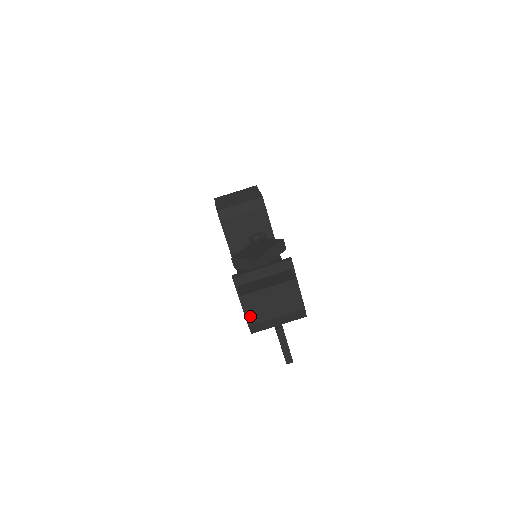
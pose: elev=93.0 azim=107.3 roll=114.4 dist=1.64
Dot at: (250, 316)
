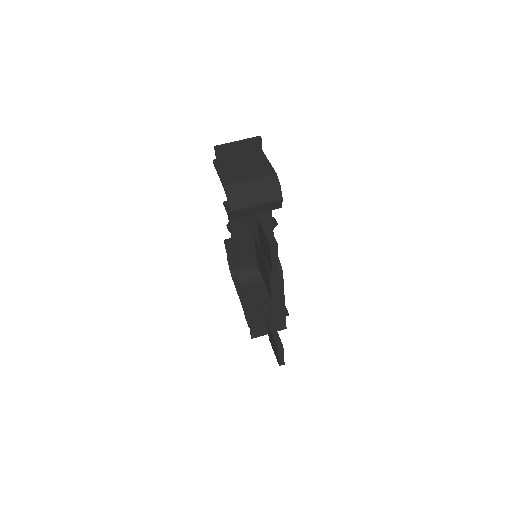
Dot at: (226, 180)
